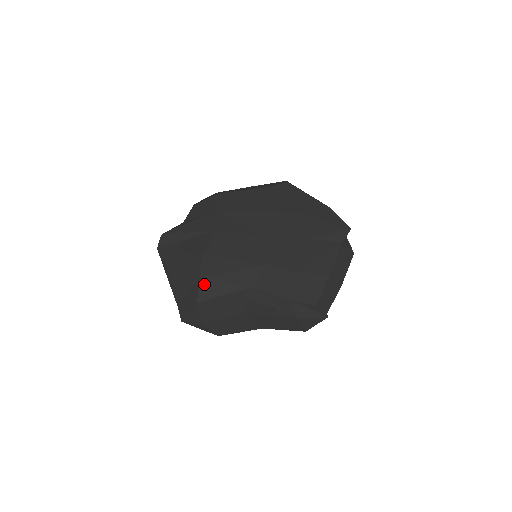
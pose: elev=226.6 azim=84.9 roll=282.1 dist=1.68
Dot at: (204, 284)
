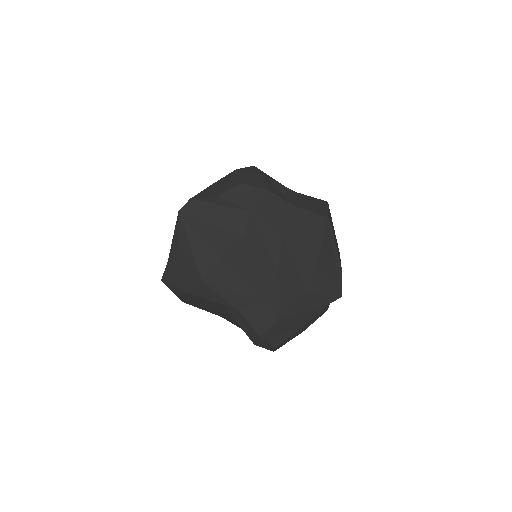
Dot at: (203, 286)
